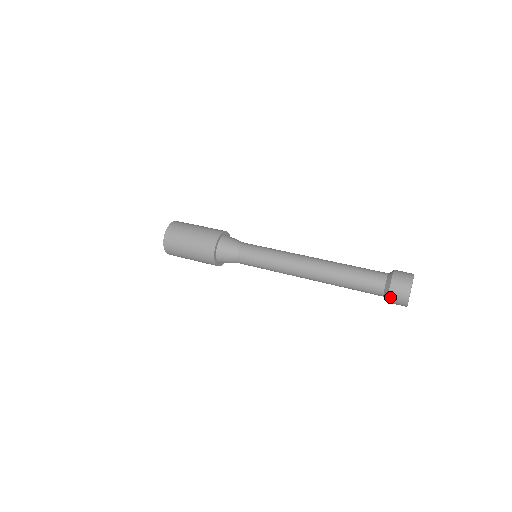
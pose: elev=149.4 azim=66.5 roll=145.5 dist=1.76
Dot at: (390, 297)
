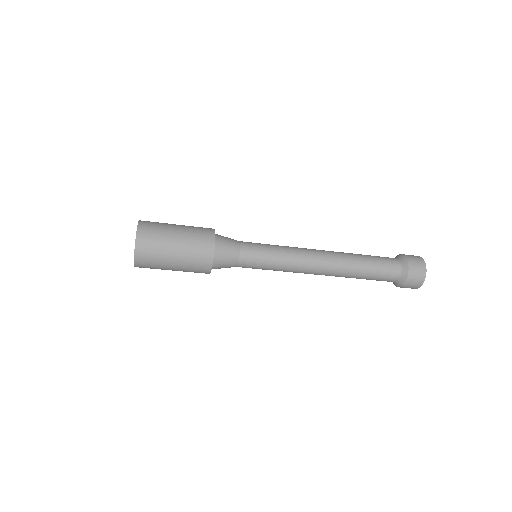
Dot at: (406, 256)
